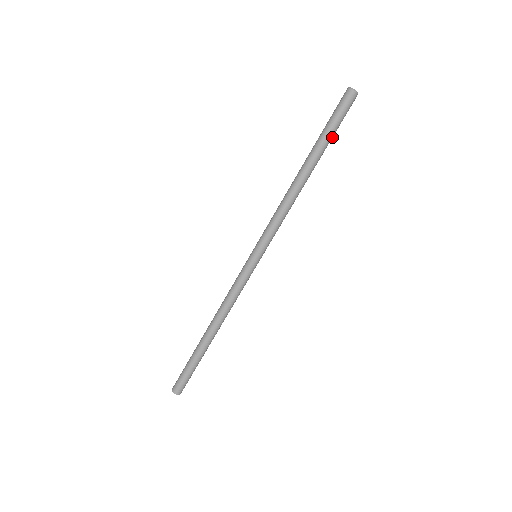
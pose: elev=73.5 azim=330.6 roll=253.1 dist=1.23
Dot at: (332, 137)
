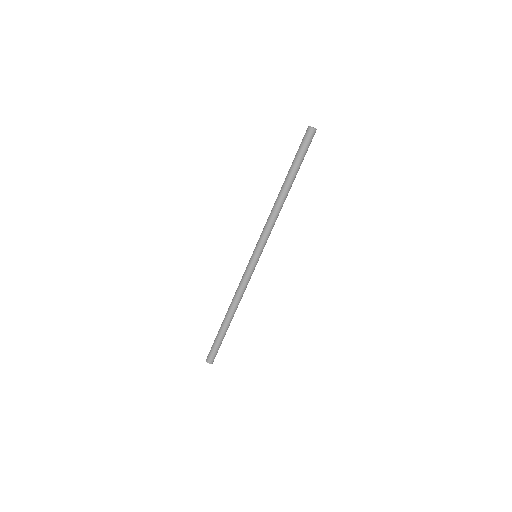
Dot at: (301, 163)
